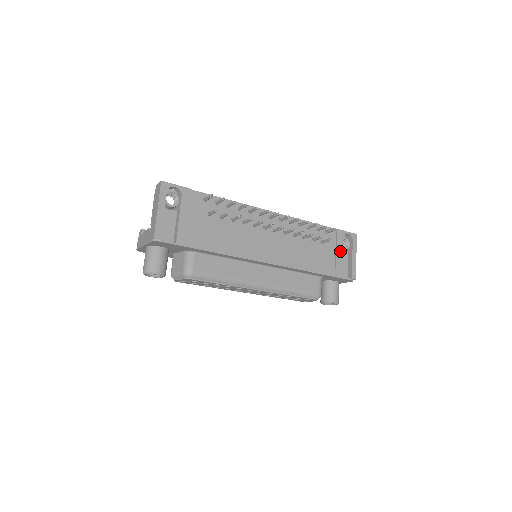
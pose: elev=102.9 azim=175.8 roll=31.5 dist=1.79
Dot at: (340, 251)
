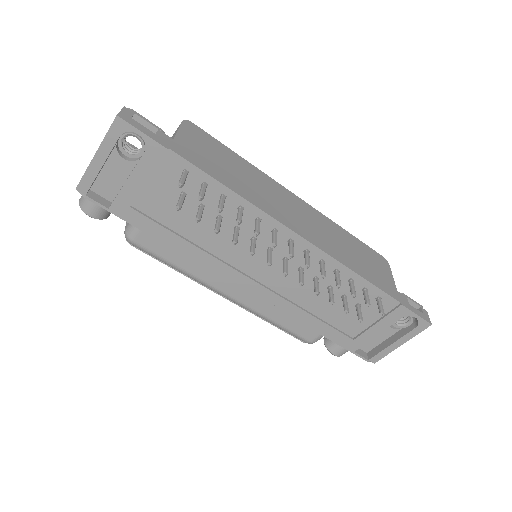
Dot at: (379, 328)
